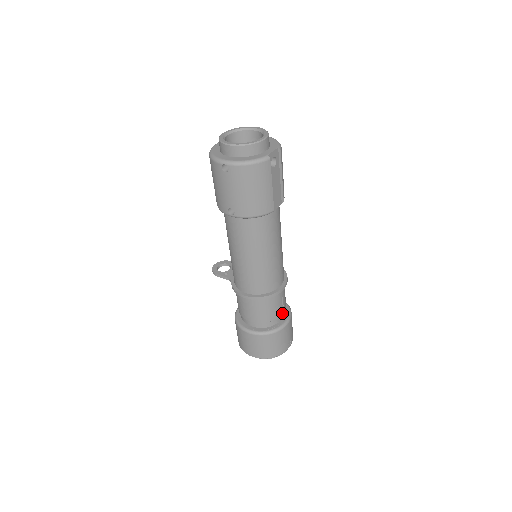
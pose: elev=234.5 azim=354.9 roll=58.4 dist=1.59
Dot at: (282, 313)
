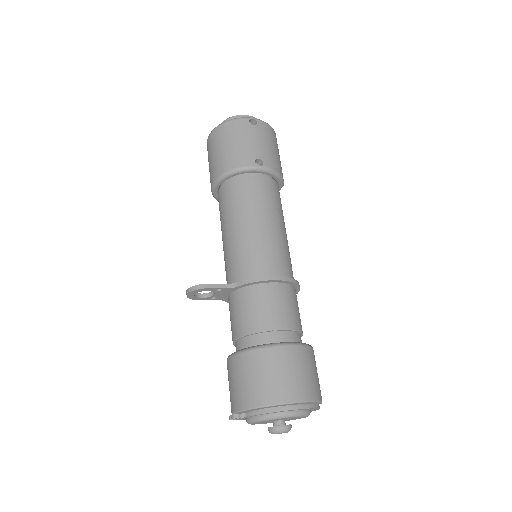
Dot at: occluded
